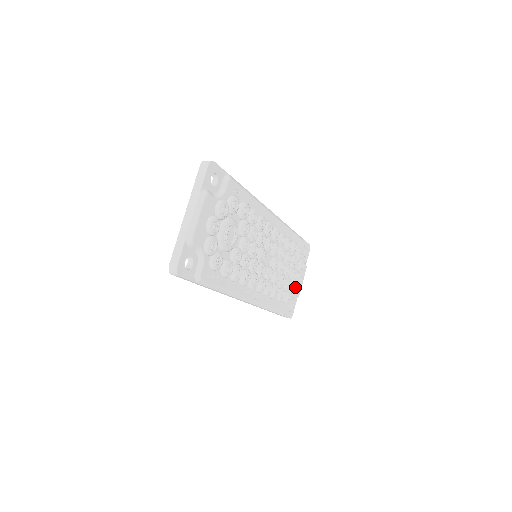
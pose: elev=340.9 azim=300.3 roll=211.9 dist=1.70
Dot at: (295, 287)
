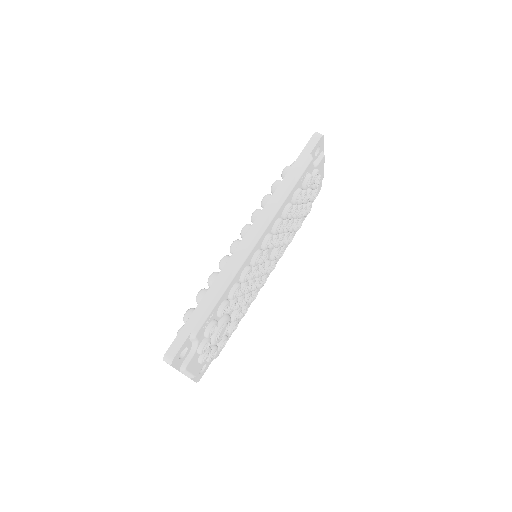
Dot at: (313, 196)
